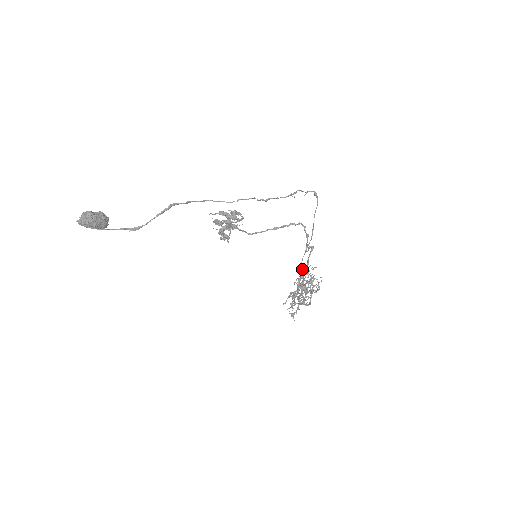
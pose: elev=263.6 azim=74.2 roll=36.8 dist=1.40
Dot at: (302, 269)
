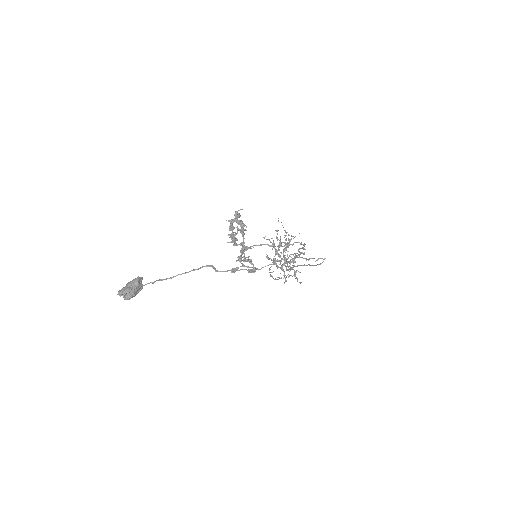
Dot at: (289, 262)
